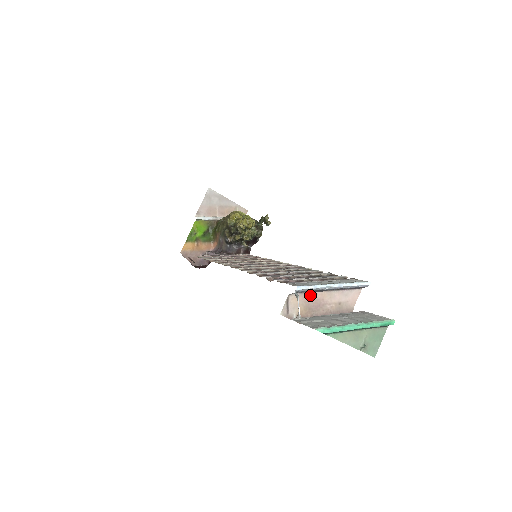
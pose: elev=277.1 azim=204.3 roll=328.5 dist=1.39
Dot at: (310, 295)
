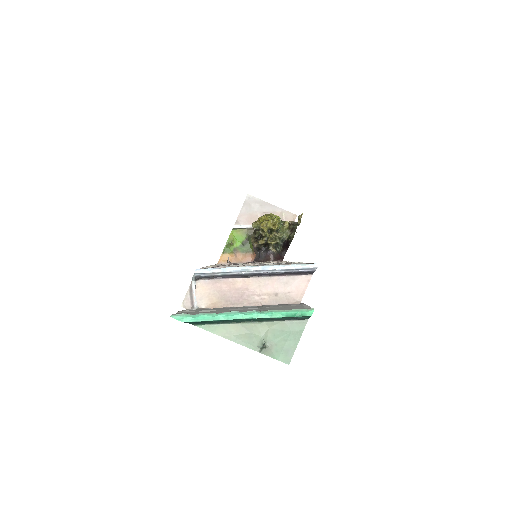
Dot at: (225, 282)
